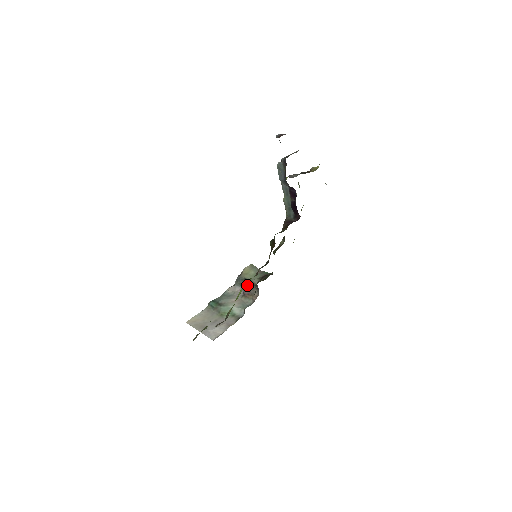
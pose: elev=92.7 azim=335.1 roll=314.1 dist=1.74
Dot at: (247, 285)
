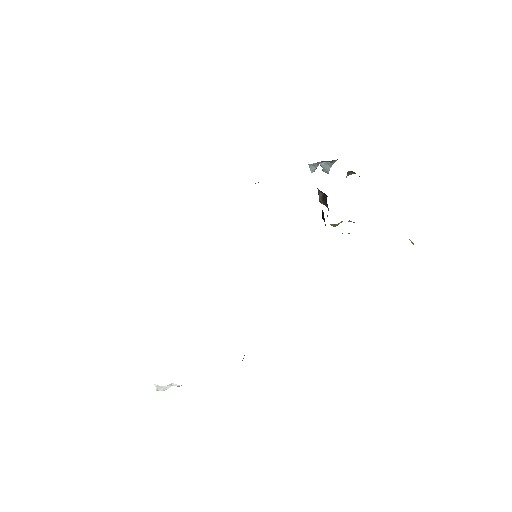
Dot at: occluded
